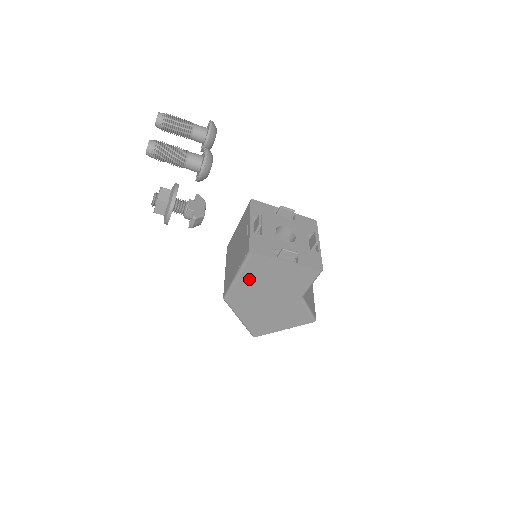
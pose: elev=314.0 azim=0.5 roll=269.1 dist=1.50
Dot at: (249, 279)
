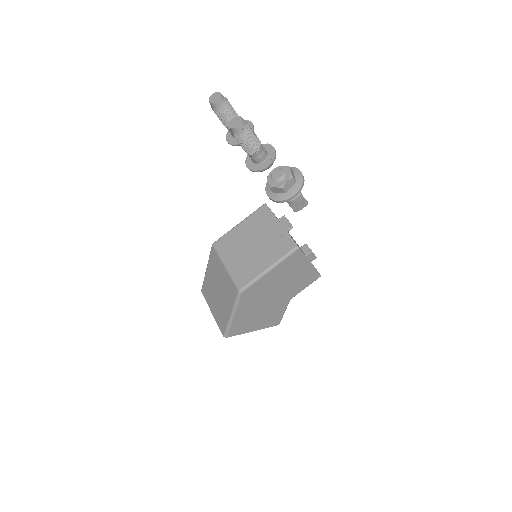
Dot at: (276, 274)
